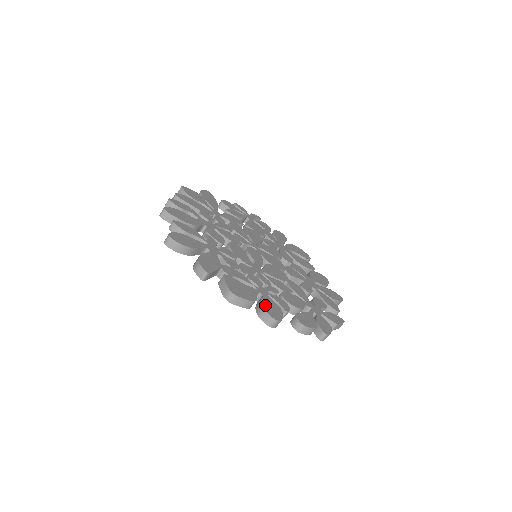
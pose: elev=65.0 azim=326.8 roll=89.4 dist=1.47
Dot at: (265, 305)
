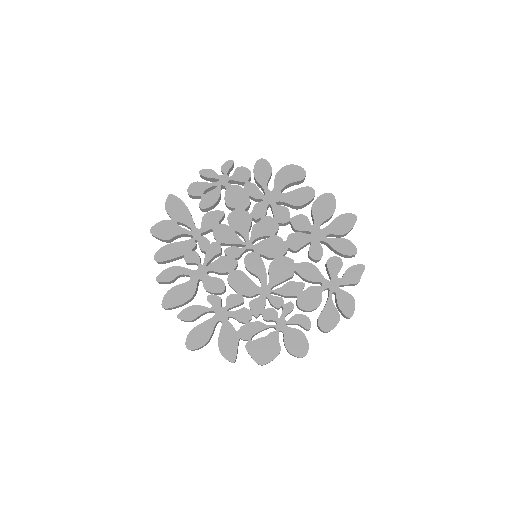
Dot at: (289, 346)
